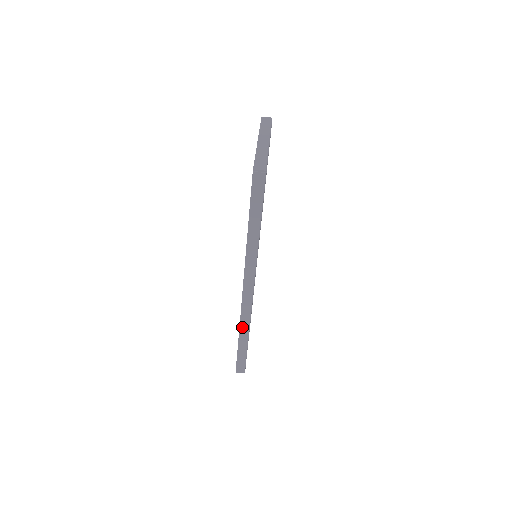
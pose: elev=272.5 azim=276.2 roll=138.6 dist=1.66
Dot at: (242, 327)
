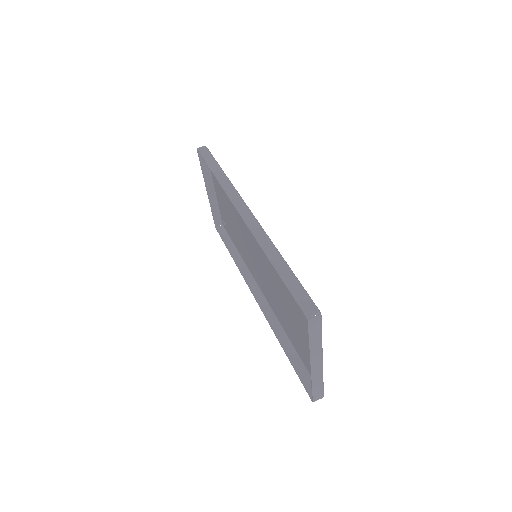
Dot at: (265, 247)
